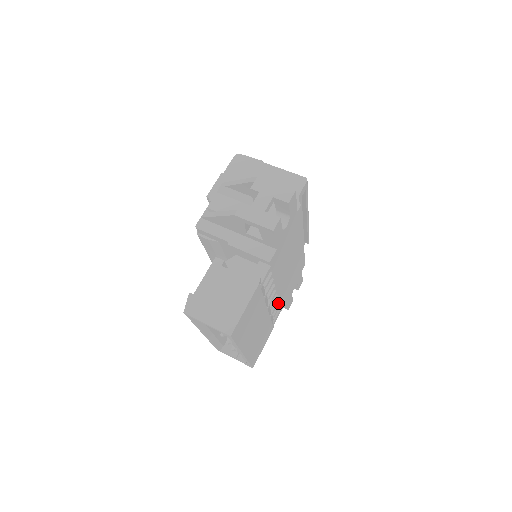
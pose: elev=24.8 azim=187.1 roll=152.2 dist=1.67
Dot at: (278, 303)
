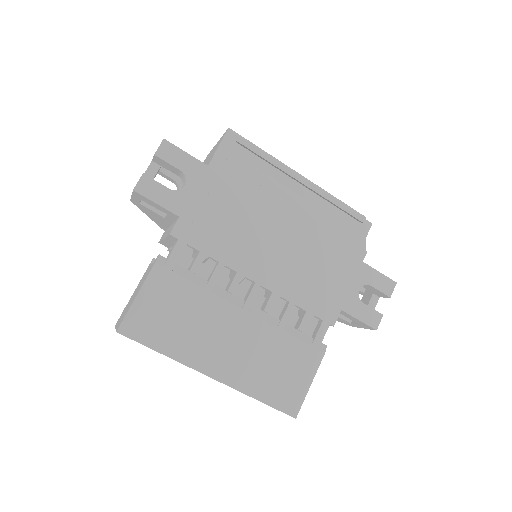
Dot at: (305, 310)
